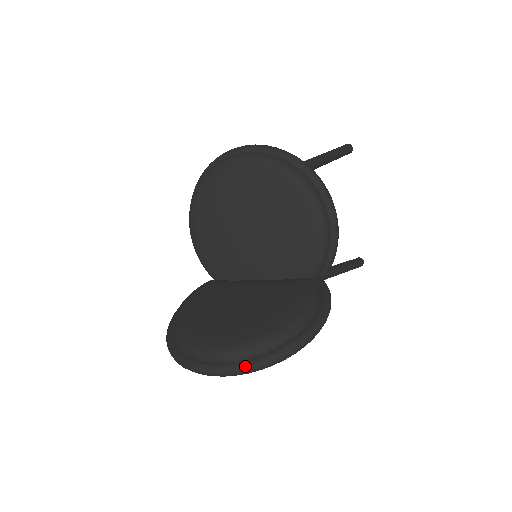
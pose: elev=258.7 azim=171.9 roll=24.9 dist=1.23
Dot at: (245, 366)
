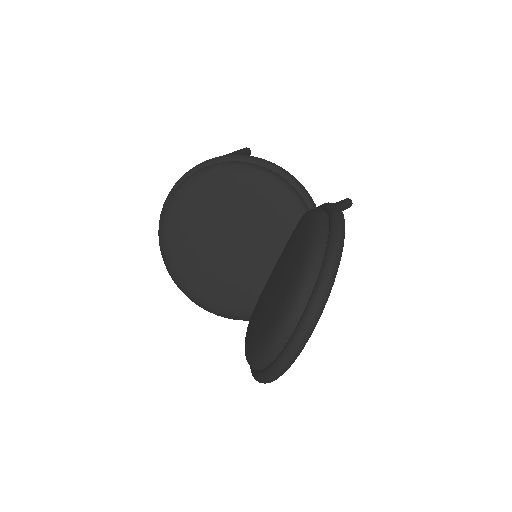
Dot at: (316, 294)
